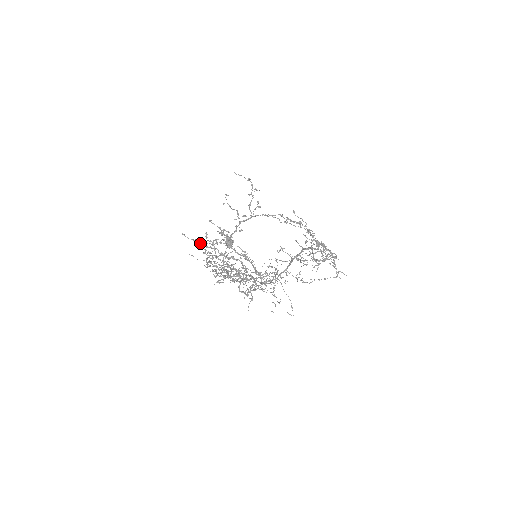
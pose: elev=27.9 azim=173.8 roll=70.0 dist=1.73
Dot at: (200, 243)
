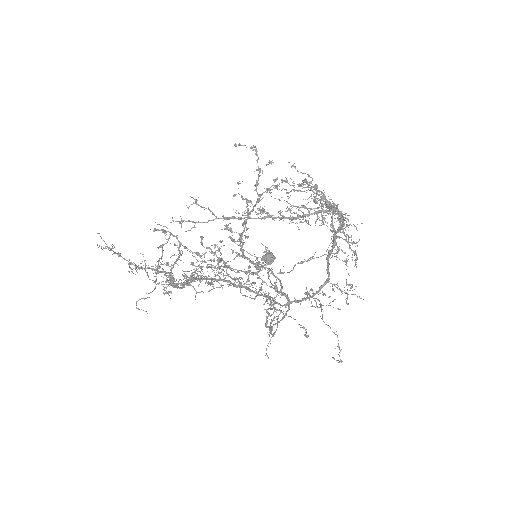
Dot at: (198, 254)
